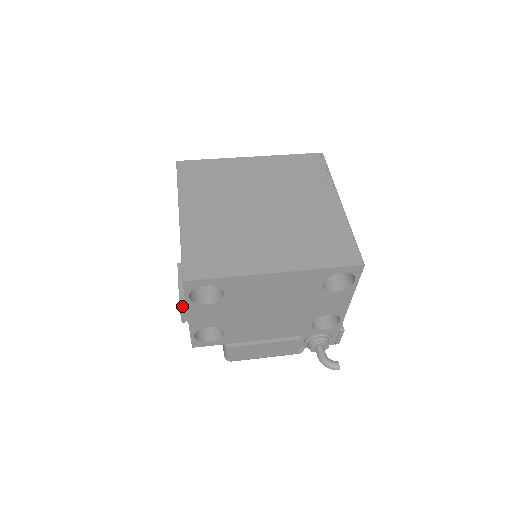
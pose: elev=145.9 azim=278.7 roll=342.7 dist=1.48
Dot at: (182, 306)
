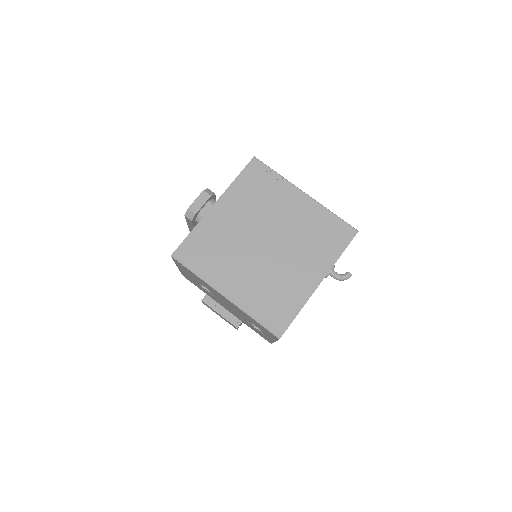
Dot at: (237, 325)
